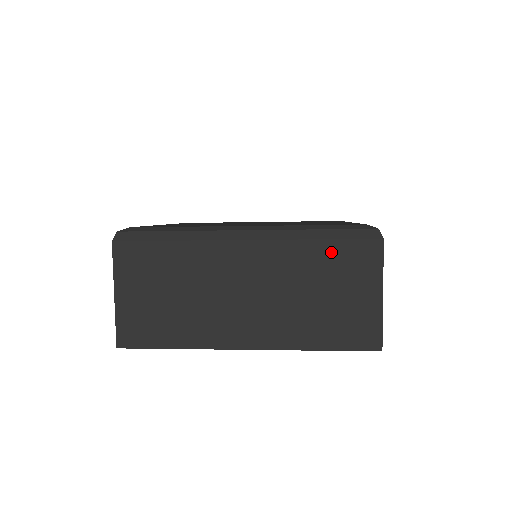
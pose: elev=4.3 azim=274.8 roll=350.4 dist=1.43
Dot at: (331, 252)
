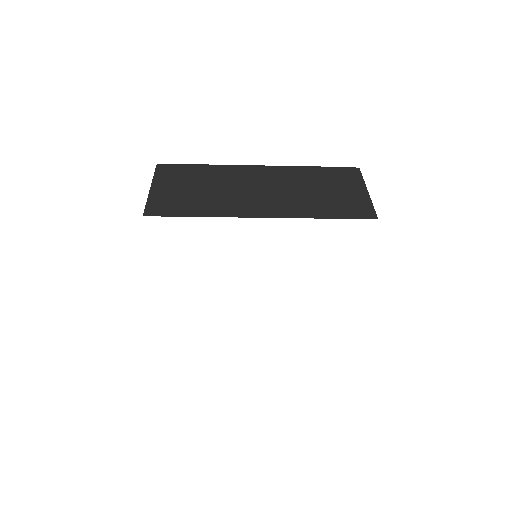
Dot at: (324, 173)
